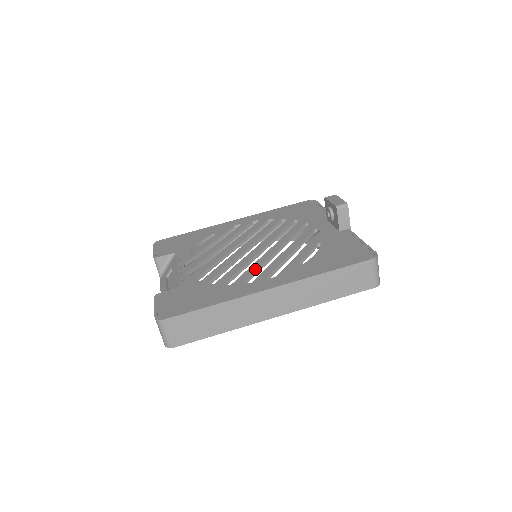
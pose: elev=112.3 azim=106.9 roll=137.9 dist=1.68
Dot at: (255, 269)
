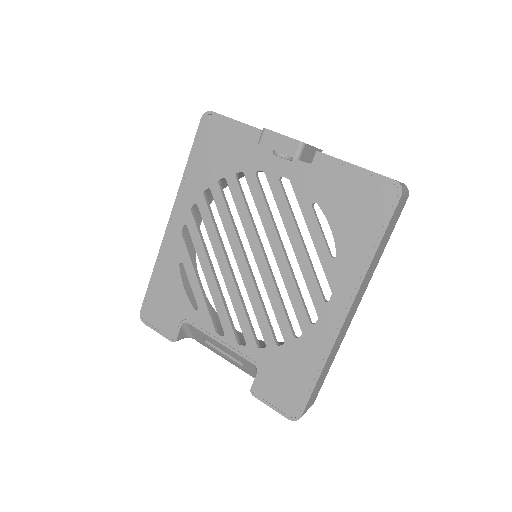
Dot at: (297, 296)
